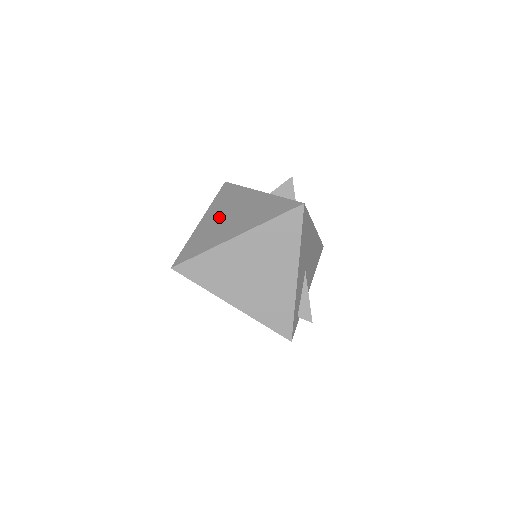
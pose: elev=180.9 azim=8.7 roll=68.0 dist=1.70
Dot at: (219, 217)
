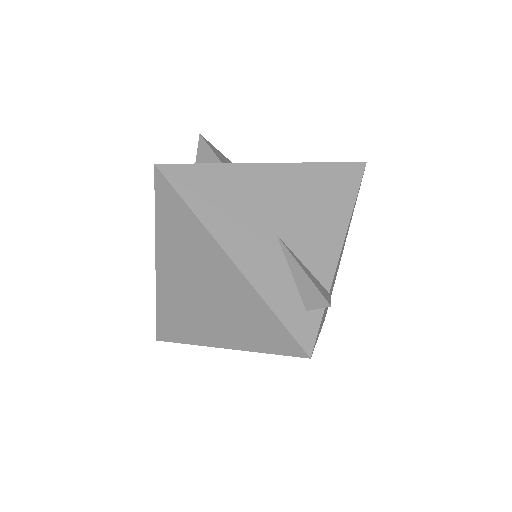
Dot at: occluded
